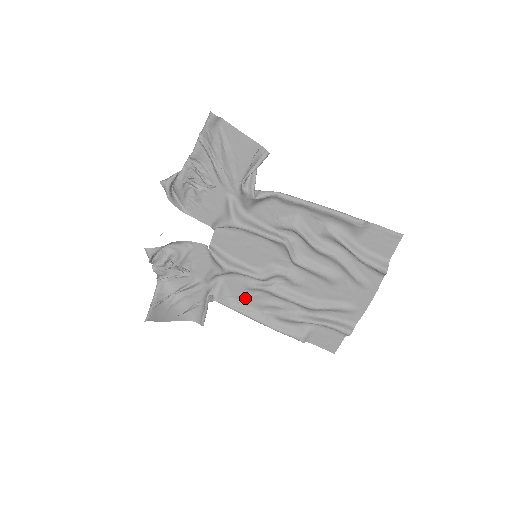
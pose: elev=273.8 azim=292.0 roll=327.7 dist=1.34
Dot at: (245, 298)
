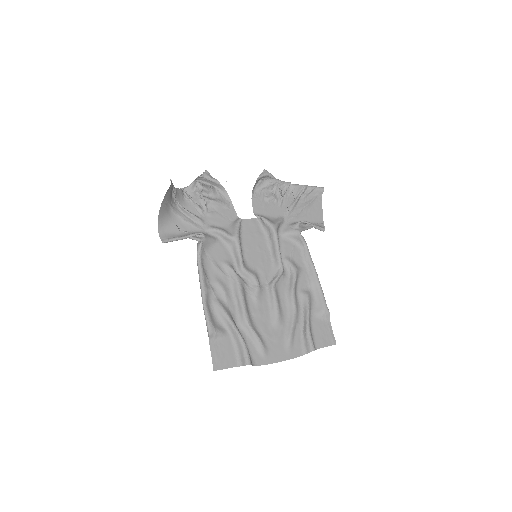
Dot at: (214, 266)
